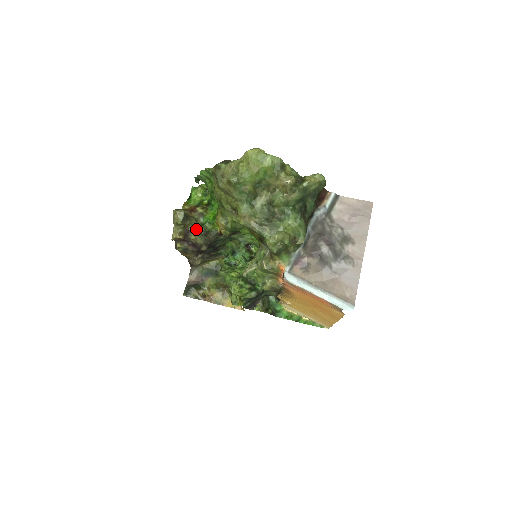
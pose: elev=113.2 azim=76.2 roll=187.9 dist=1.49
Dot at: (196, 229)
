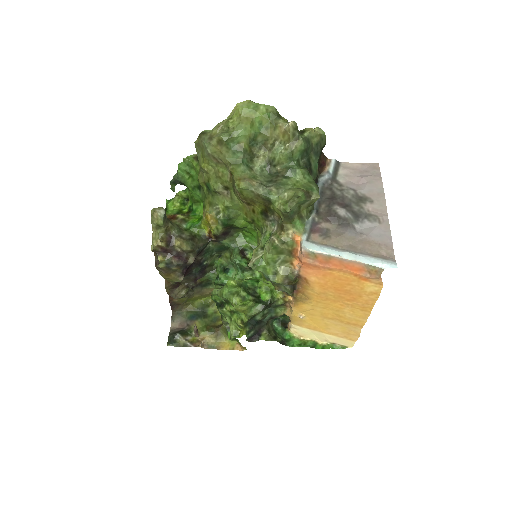
Dot at: (180, 234)
